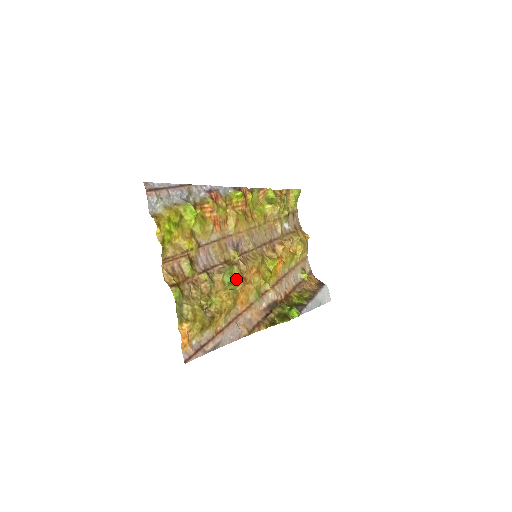
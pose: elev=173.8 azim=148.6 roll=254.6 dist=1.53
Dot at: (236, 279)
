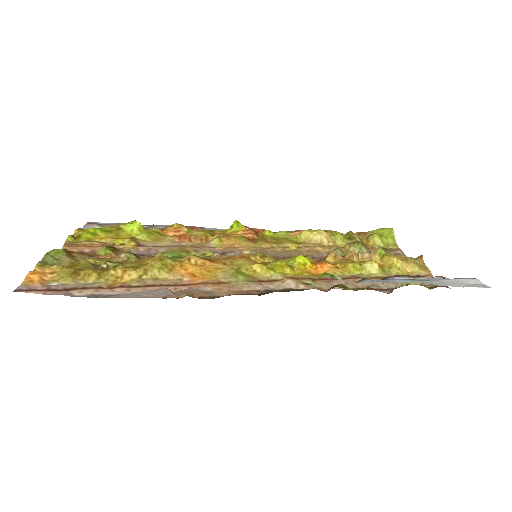
Dot at: occluded
